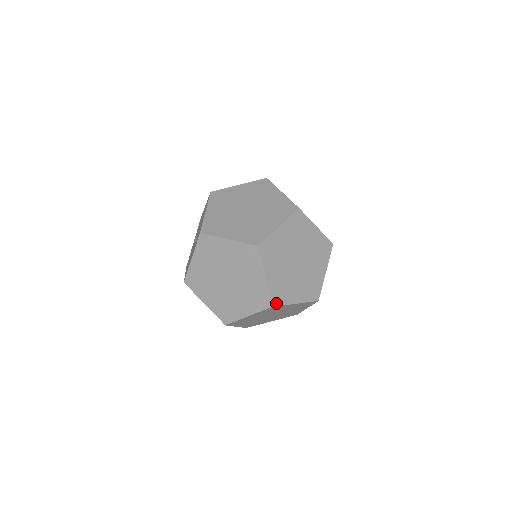
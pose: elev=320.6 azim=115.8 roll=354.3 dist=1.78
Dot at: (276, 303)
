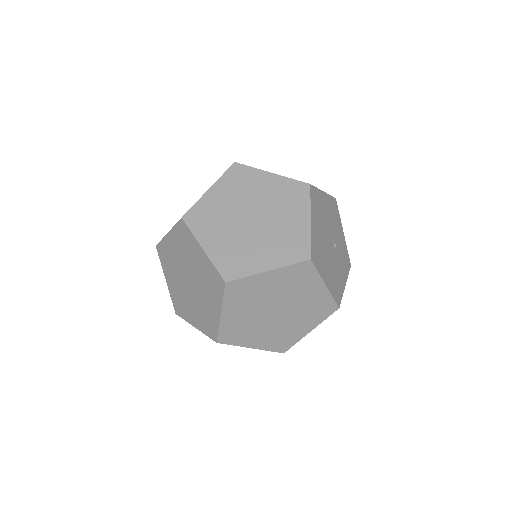
Dot at: (231, 277)
